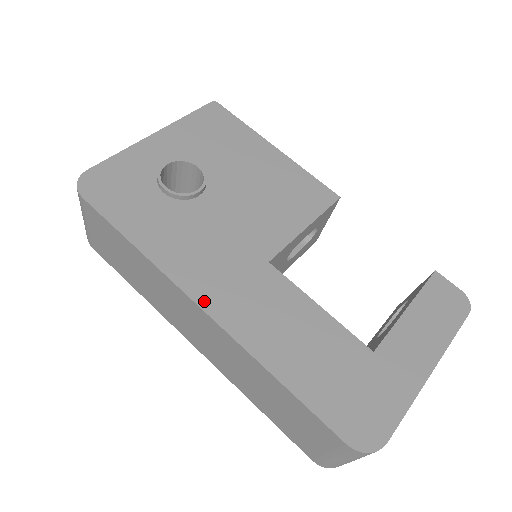
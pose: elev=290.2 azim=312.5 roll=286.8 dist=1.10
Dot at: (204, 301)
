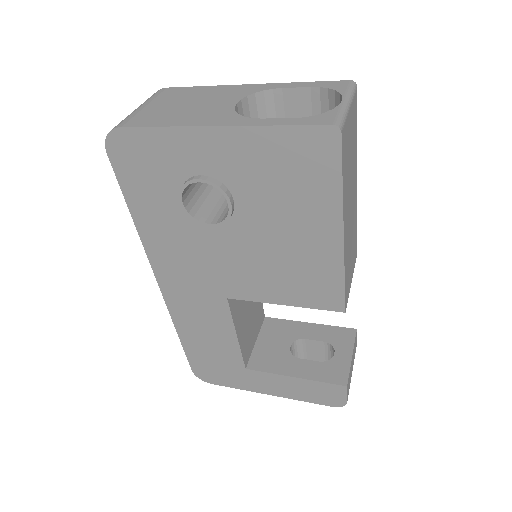
Dot at: (162, 283)
